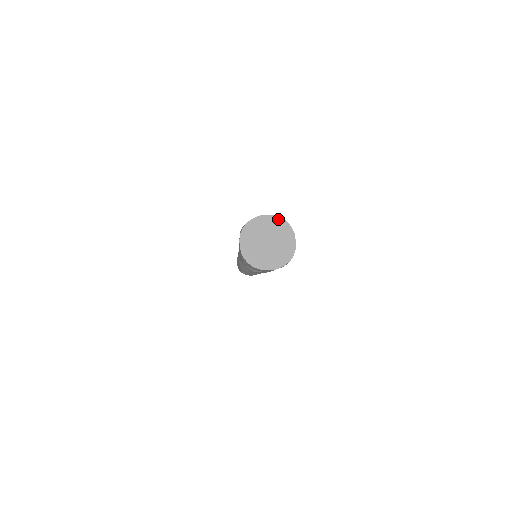
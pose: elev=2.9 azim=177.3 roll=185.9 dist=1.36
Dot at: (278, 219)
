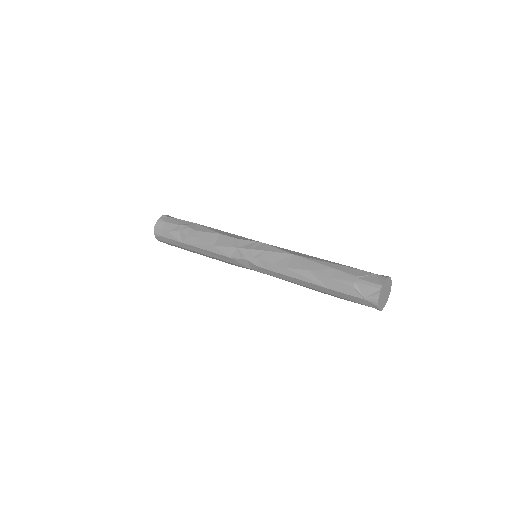
Dot at: (386, 281)
